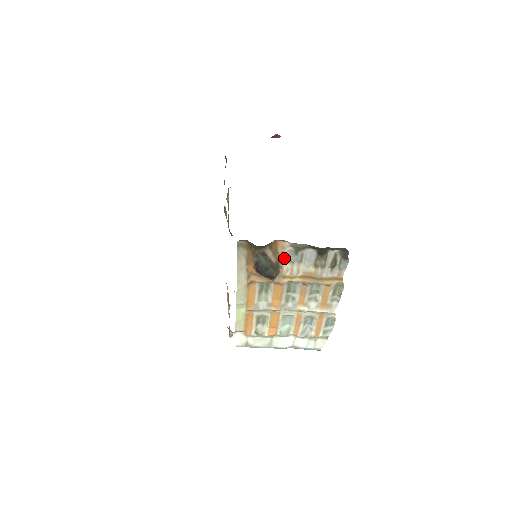
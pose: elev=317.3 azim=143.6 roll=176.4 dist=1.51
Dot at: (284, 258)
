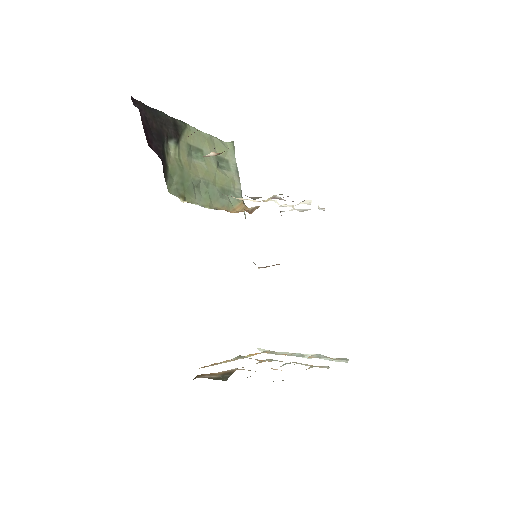
Dot at: (227, 370)
